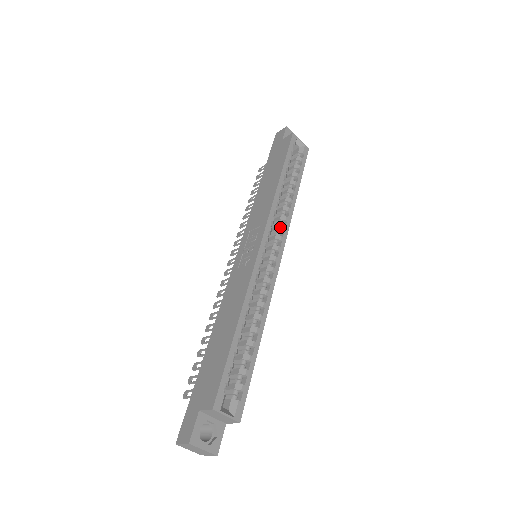
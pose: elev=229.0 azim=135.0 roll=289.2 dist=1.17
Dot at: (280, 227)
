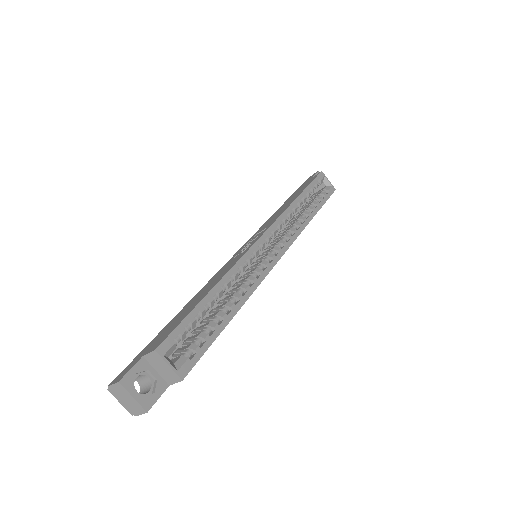
Dot at: (287, 235)
